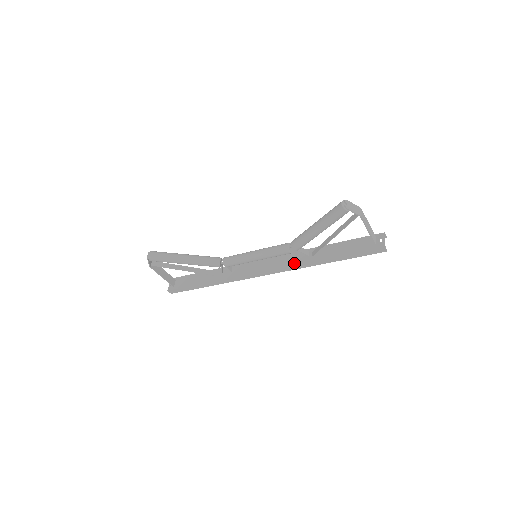
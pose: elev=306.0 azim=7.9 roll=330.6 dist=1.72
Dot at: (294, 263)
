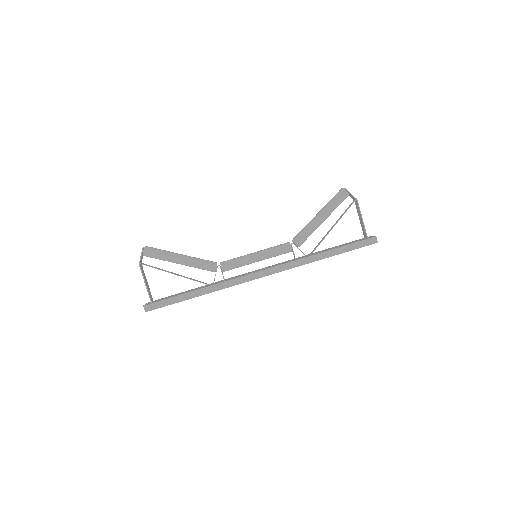
Dot at: (294, 260)
